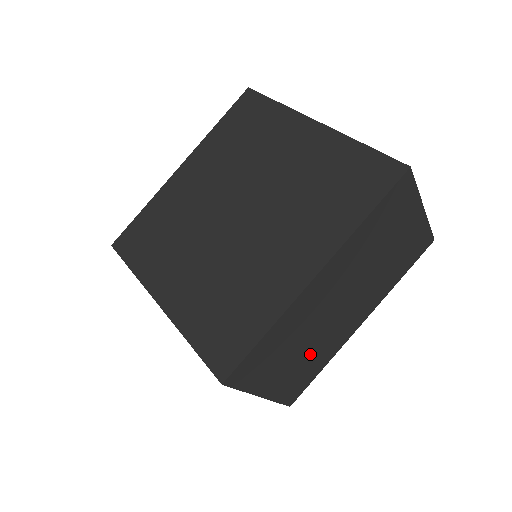
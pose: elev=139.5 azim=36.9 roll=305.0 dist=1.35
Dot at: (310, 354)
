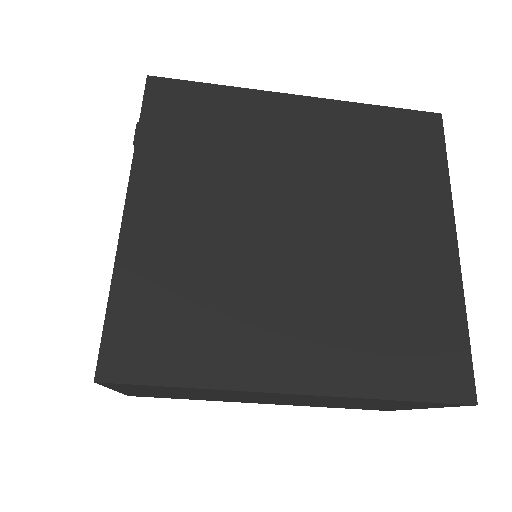
Dot at: (197, 396)
